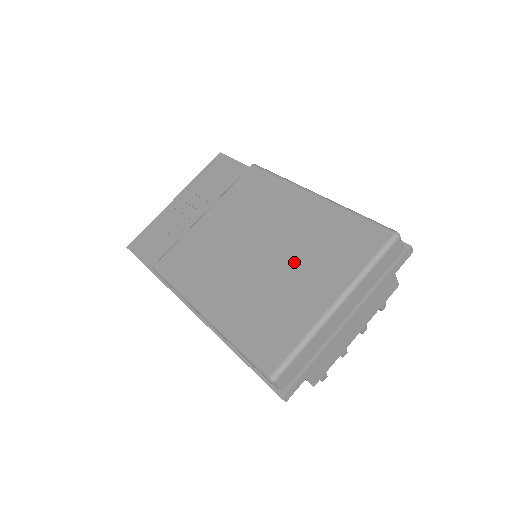
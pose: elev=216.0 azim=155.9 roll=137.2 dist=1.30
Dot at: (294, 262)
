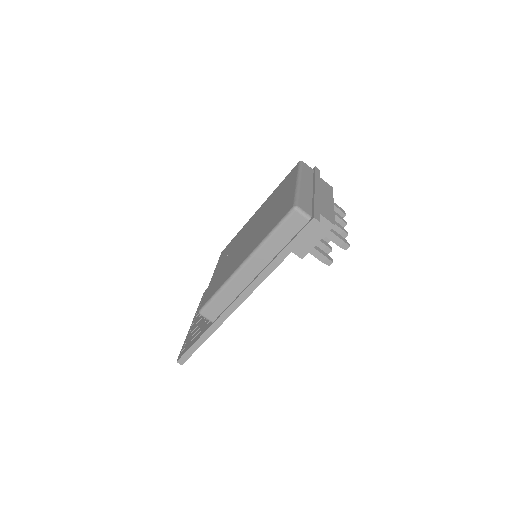
Dot at: (269, 210)
